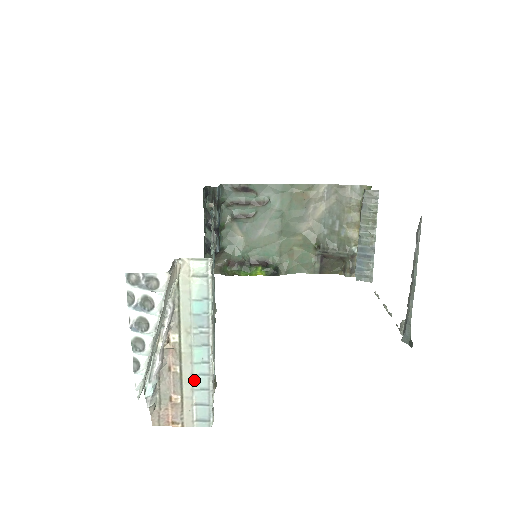
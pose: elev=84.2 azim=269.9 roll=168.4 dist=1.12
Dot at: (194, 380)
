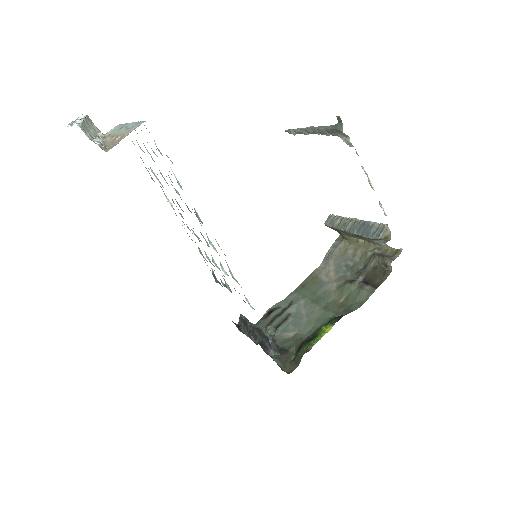
Dot at: occluded
